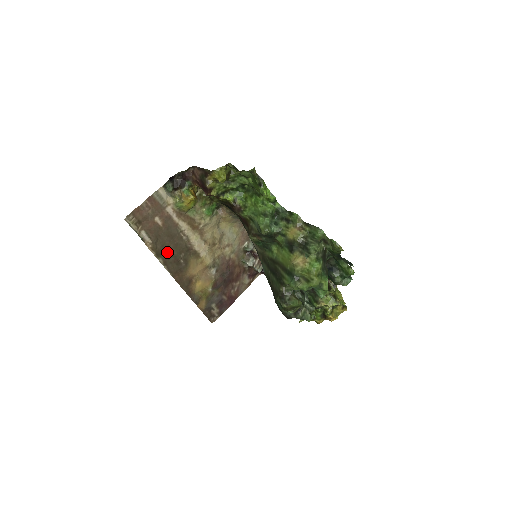
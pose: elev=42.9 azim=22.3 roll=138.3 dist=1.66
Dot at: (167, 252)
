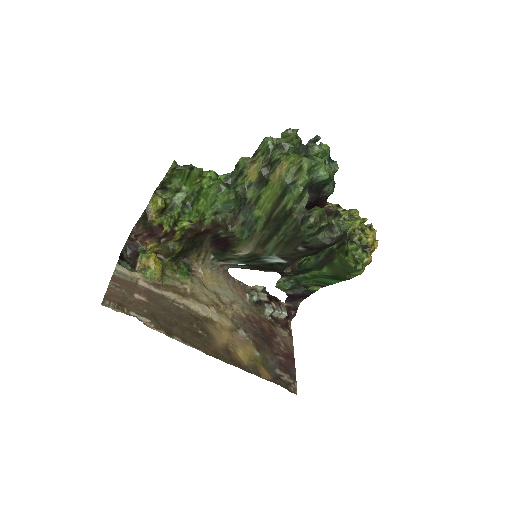
Dot at: (176, 328)
